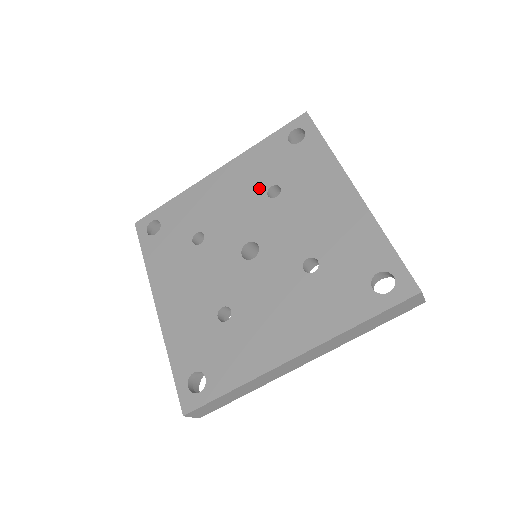
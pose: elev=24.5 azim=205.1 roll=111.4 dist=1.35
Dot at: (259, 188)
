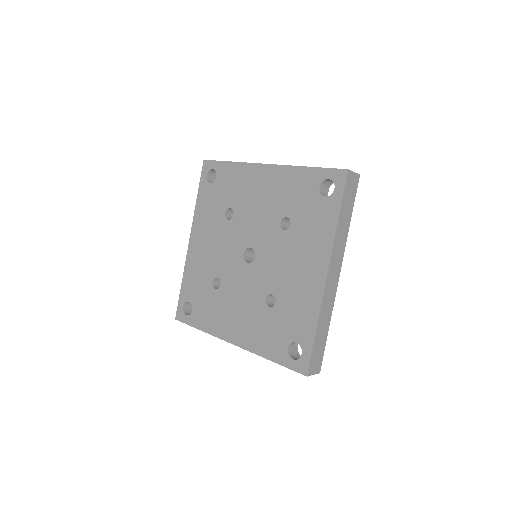
Dot at: (220, 222)
